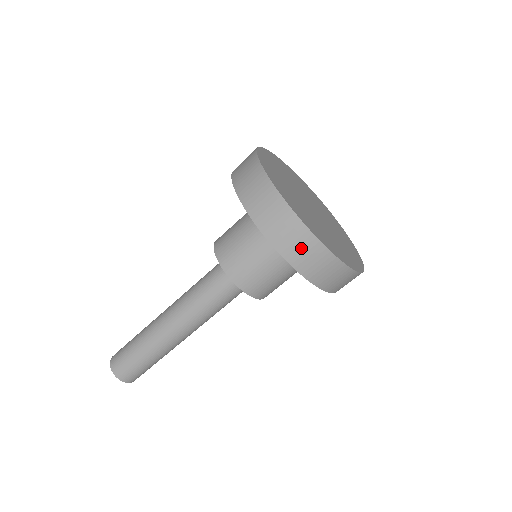
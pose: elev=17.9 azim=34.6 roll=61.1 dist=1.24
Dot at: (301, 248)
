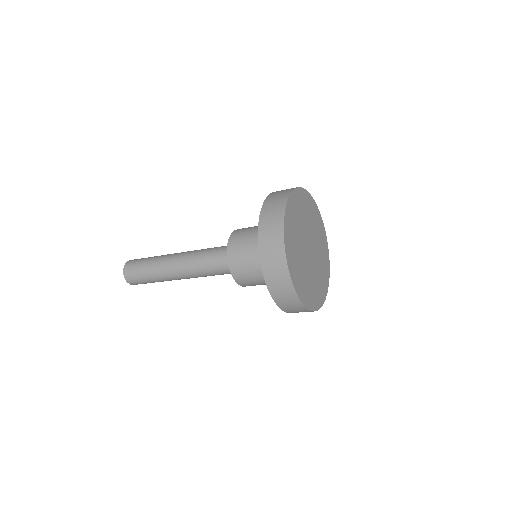
Dot at: (271, 225)
